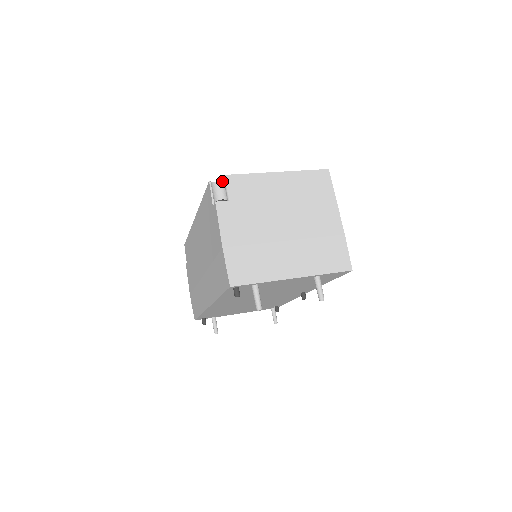
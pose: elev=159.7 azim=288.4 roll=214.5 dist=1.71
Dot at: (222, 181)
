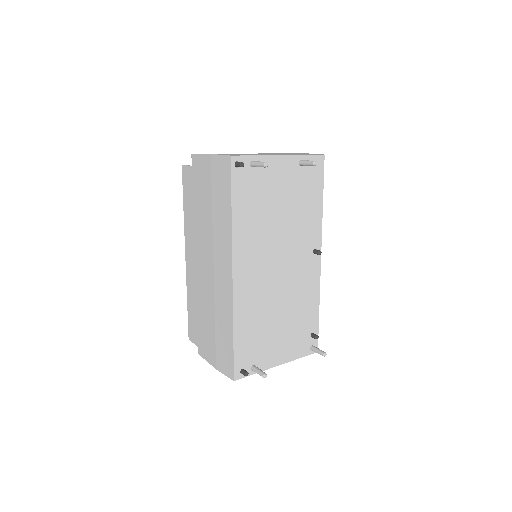
Dot at: occluded
